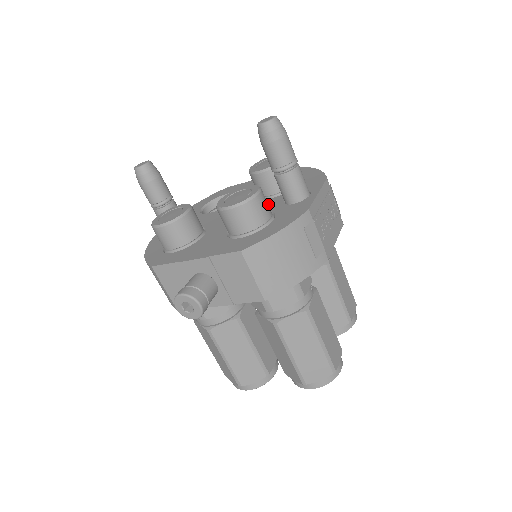
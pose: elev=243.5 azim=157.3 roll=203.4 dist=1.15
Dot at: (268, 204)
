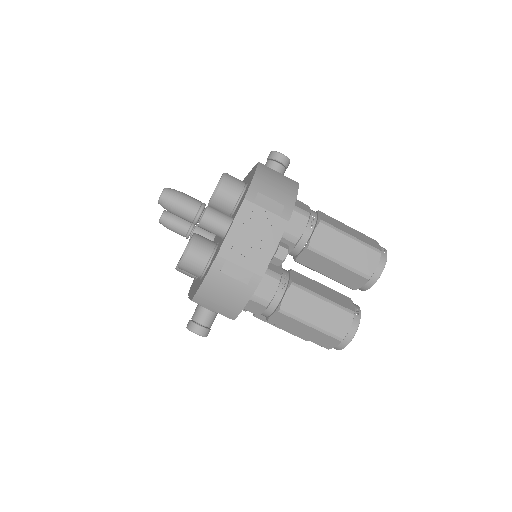
Dot at: occluded
